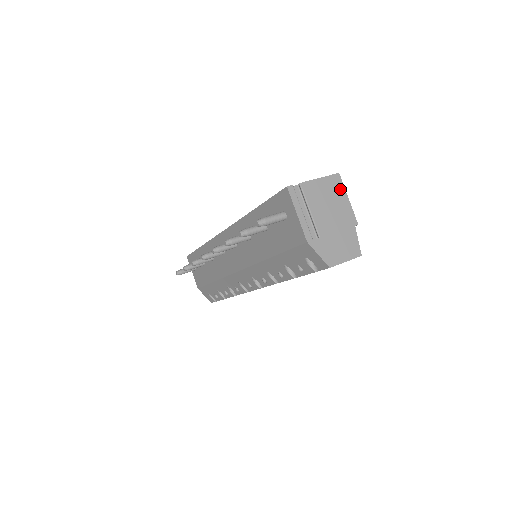
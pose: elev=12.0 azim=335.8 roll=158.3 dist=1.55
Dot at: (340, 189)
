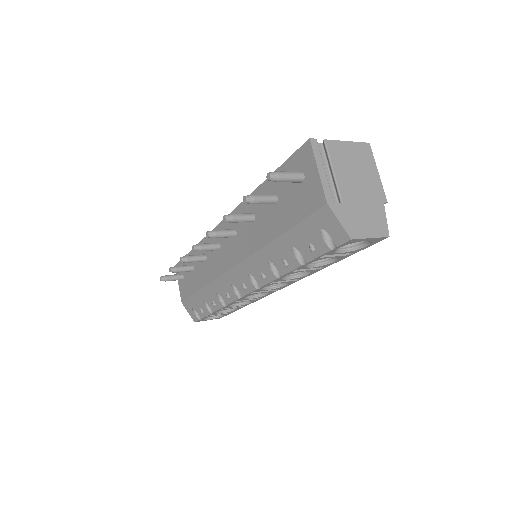
Dot at: (369, 159)
